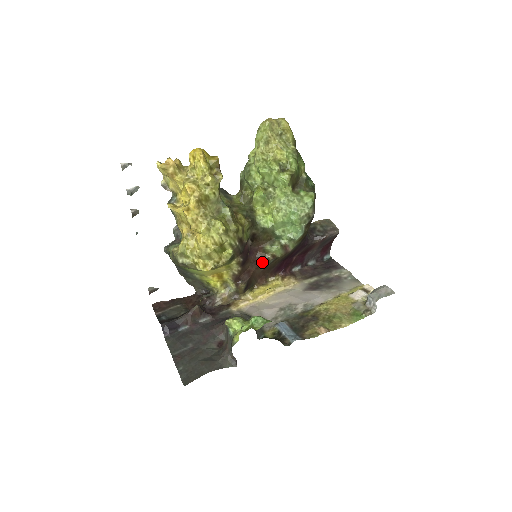
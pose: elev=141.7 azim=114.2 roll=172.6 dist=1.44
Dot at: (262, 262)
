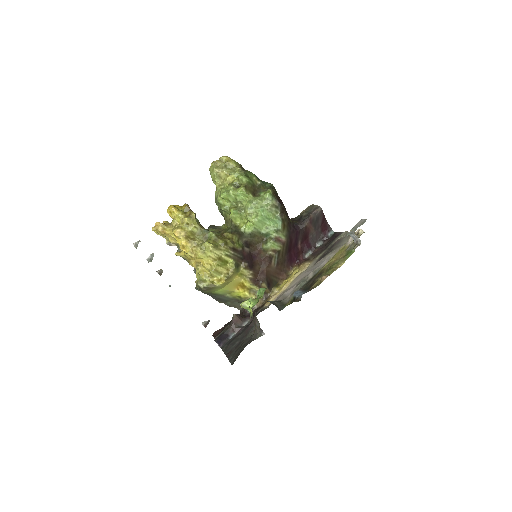
Dot at: (268, 260)
